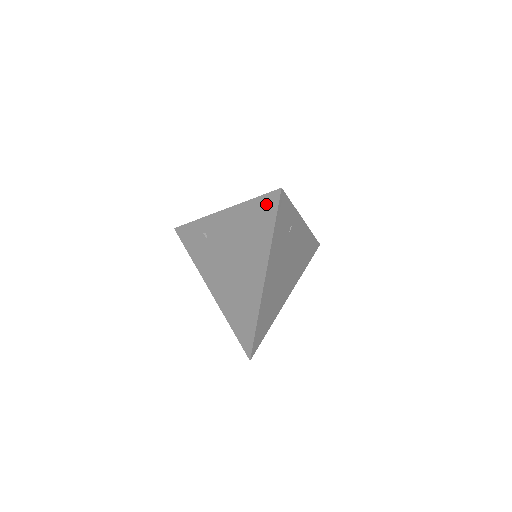
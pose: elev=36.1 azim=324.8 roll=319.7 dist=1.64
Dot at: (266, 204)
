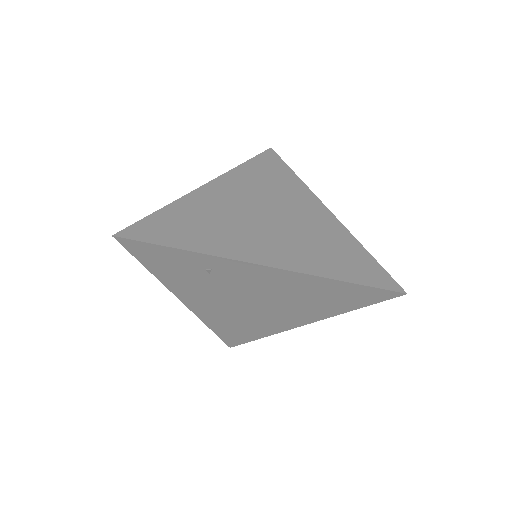
Dot at: (367, 294)
